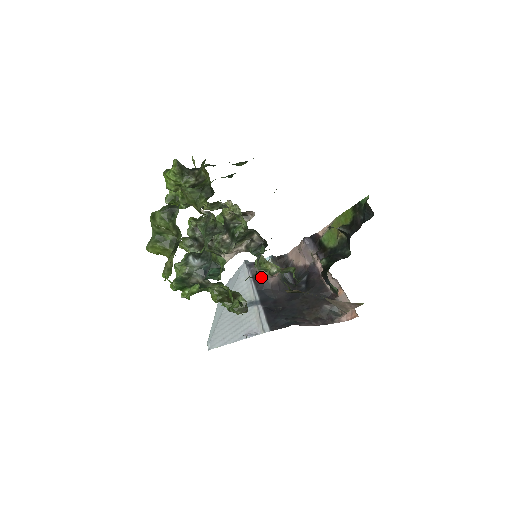
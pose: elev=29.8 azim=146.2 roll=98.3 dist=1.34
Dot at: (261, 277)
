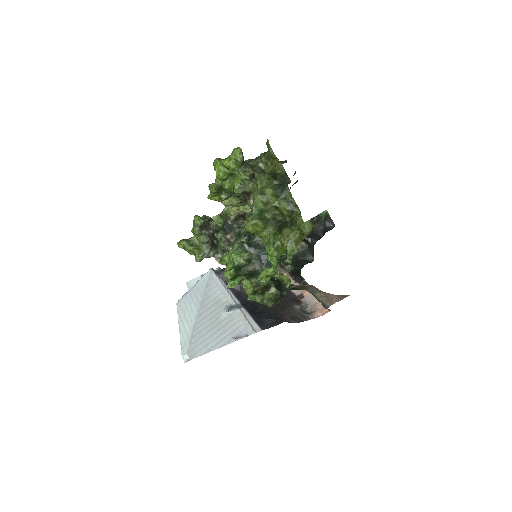
Dot at: occluded
